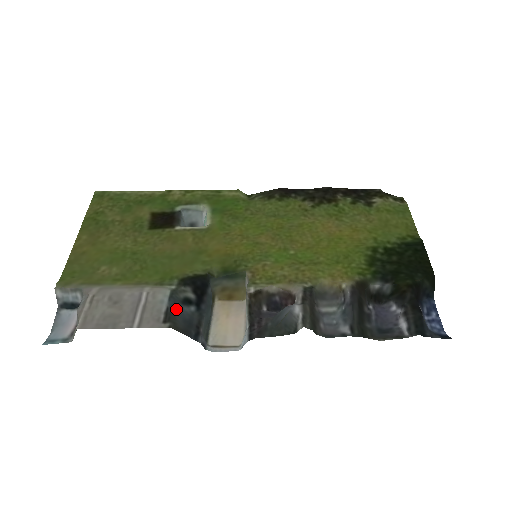
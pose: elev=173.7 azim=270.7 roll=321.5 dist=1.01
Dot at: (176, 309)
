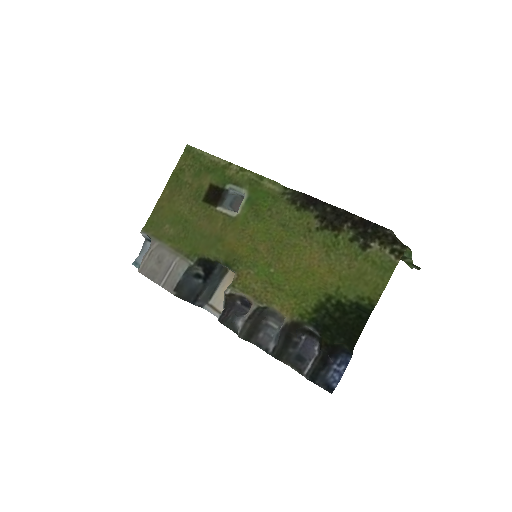
Dot at: (187, 281)
